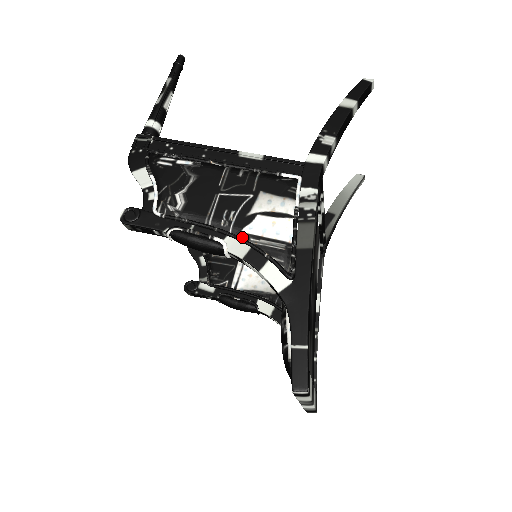
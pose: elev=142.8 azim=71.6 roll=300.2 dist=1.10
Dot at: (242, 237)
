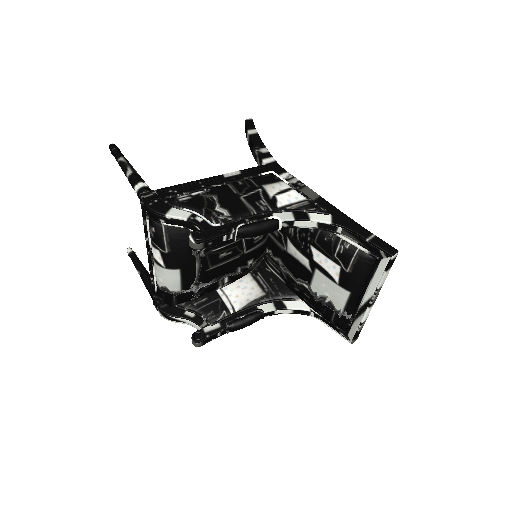
Dot at: (281, 210)
